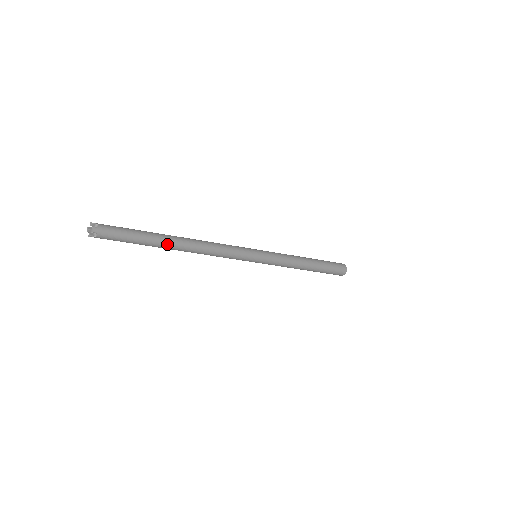
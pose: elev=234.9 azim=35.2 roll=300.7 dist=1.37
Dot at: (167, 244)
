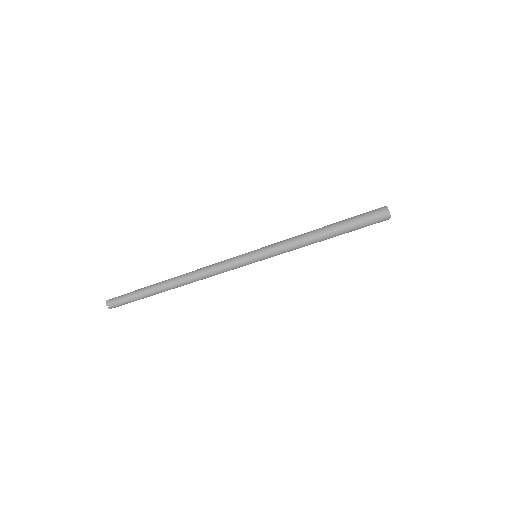
Dot at: (161, 288)
